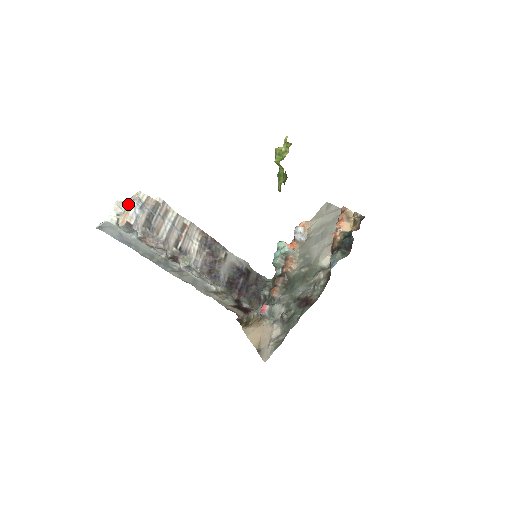
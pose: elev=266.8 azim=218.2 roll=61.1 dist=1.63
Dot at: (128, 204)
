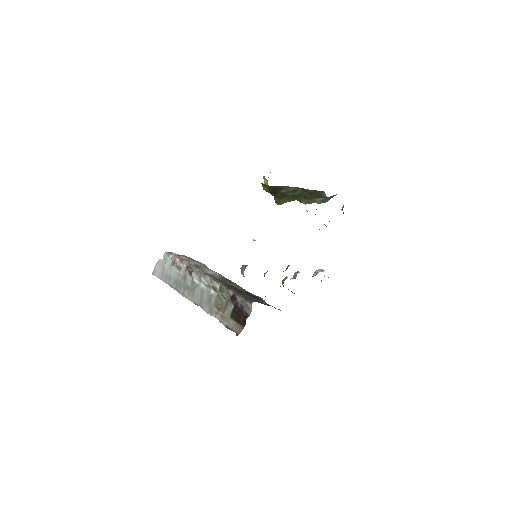
Dot at: occluded
